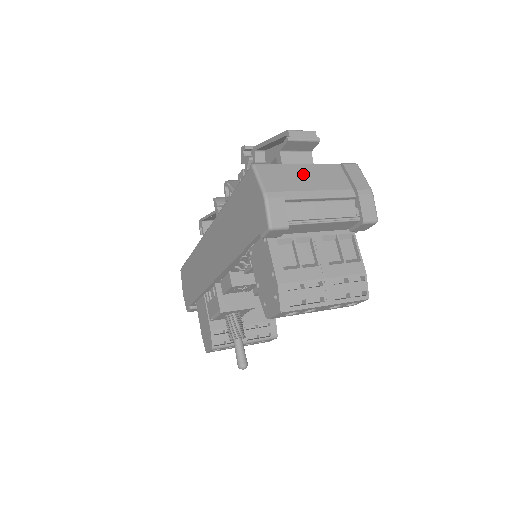
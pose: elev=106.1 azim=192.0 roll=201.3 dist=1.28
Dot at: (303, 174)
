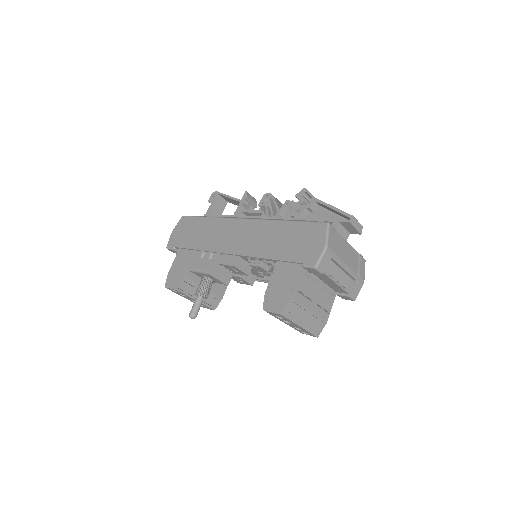
Dot at: (343, 247)
